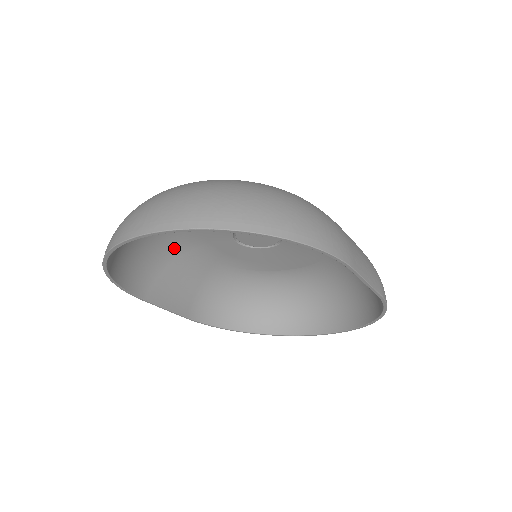
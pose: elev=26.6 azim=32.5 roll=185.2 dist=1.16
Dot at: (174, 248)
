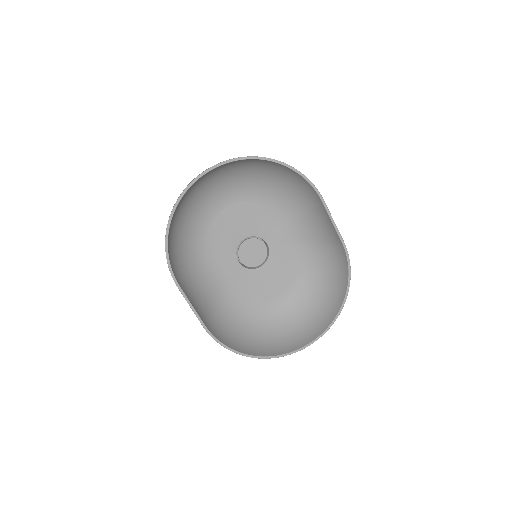
Dot at: (197, 260)
